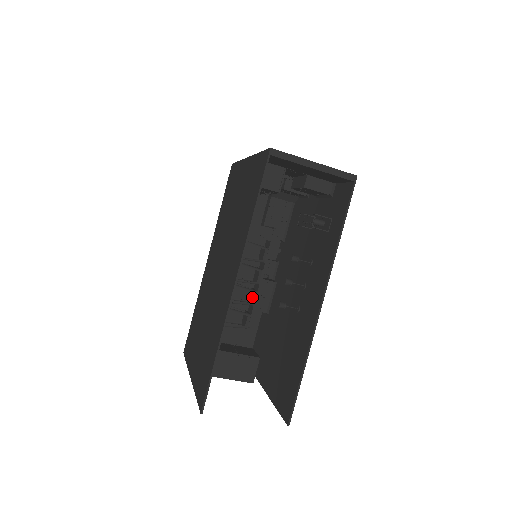
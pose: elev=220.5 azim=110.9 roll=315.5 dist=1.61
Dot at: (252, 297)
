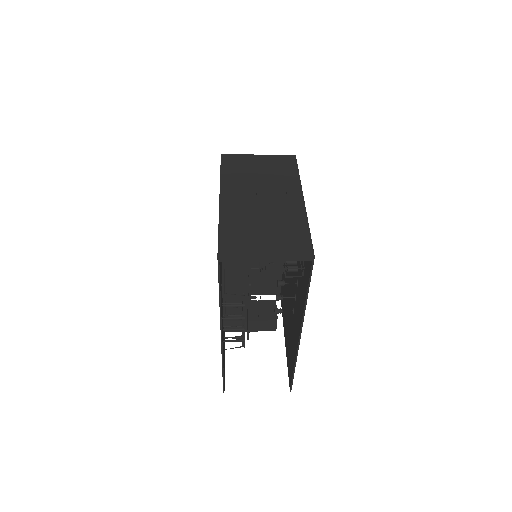
Dot at: (242, 332)
